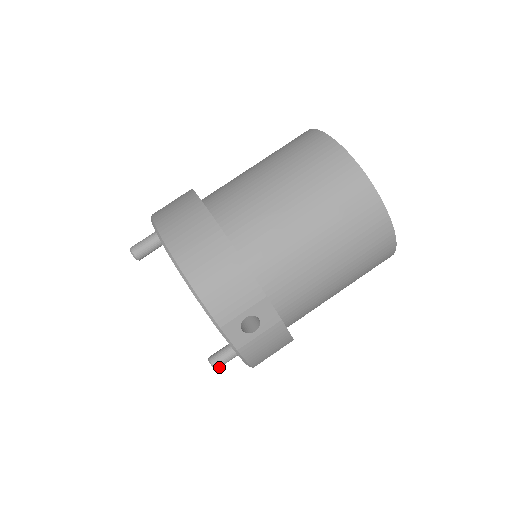
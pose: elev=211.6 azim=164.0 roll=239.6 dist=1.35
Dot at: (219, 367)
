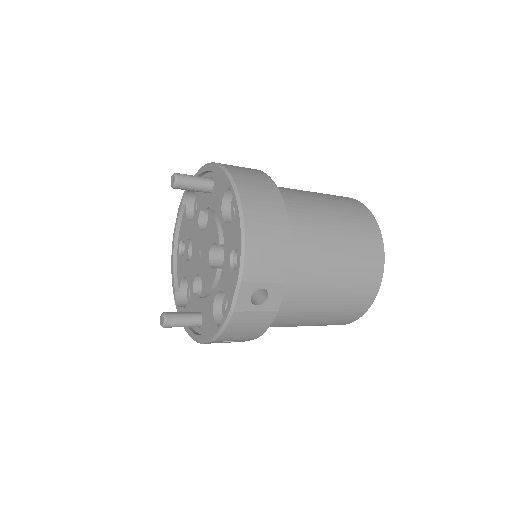
Dot at: (168, 326)
